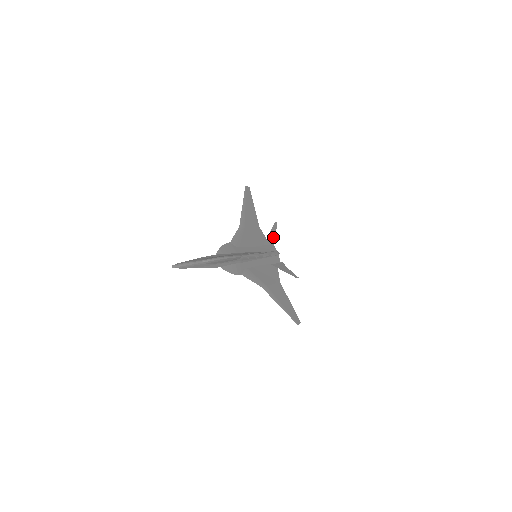
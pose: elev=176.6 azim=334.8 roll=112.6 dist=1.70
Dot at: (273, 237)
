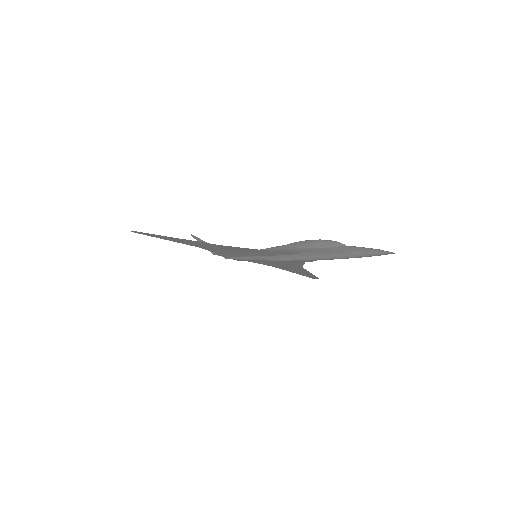
Dot at: occluded
